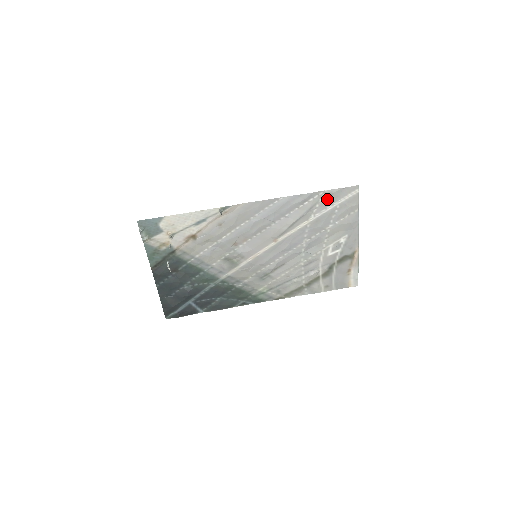
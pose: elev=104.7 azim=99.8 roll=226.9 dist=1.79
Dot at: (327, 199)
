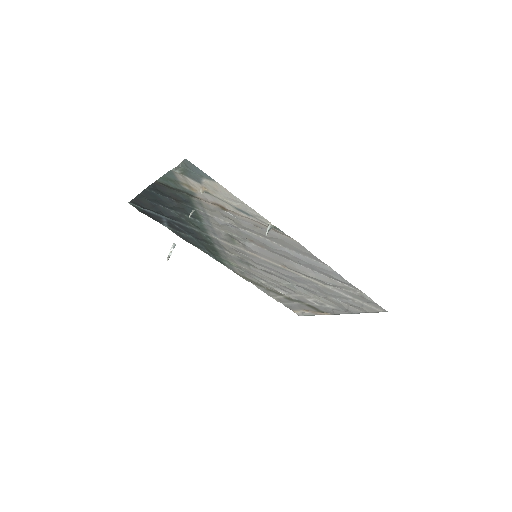
Dot at: (356, 295)
